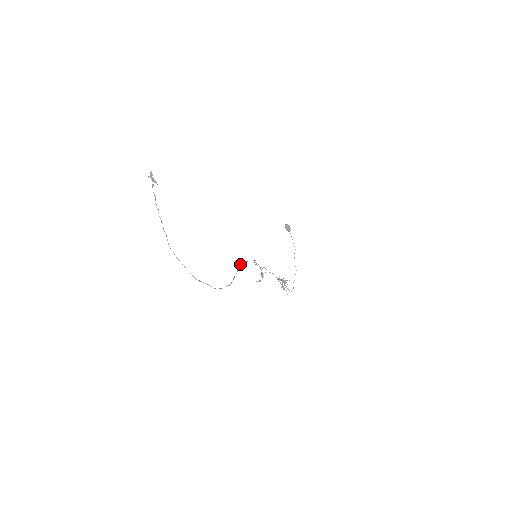
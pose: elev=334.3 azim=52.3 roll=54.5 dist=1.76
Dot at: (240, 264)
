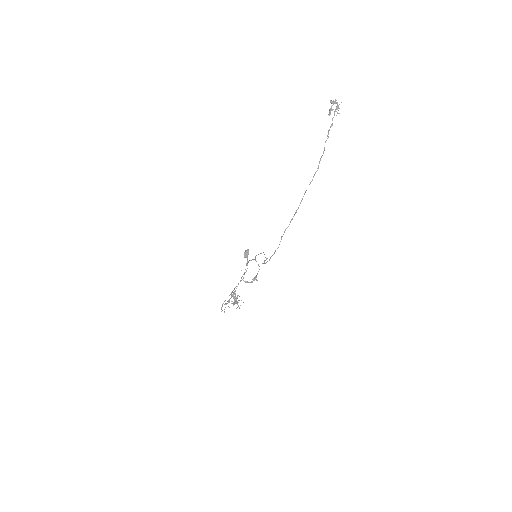
Dot at: occluded
